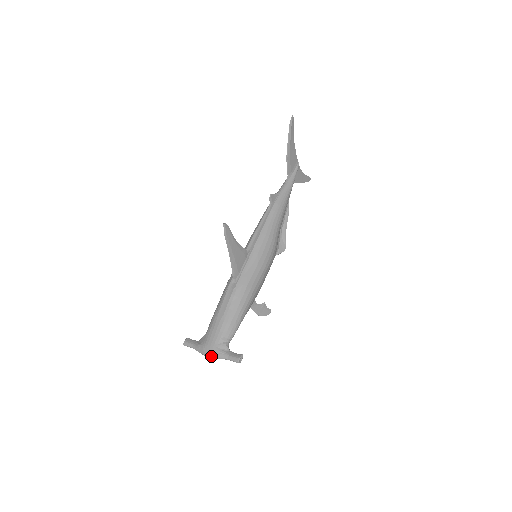
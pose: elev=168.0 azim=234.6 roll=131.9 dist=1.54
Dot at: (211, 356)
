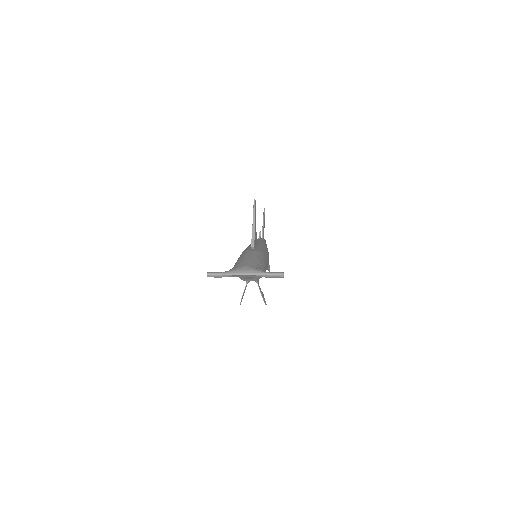
Dot at: (250, 272)
